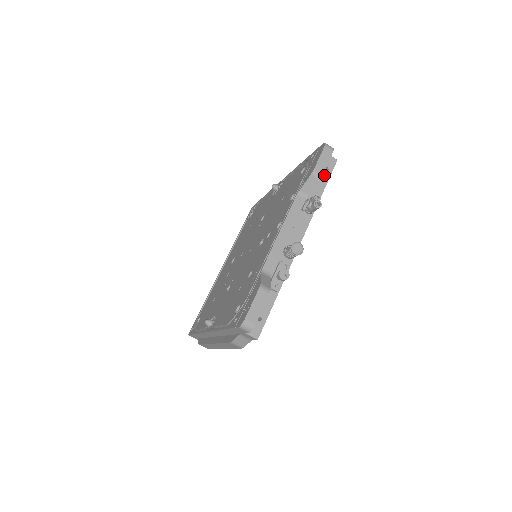
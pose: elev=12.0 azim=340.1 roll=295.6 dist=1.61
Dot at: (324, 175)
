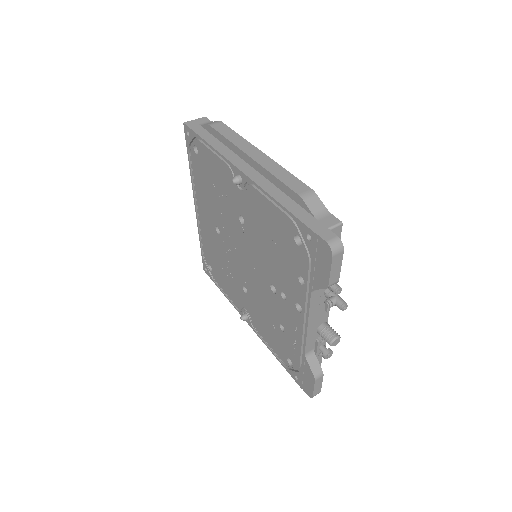
Dot at: occluded
